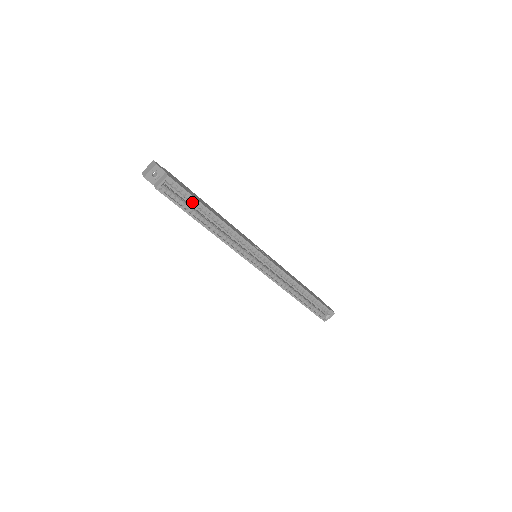
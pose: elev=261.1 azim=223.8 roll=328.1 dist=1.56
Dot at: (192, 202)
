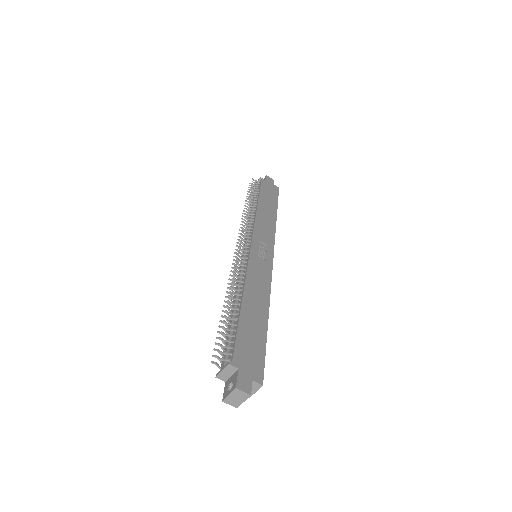
Dot at: occluded
